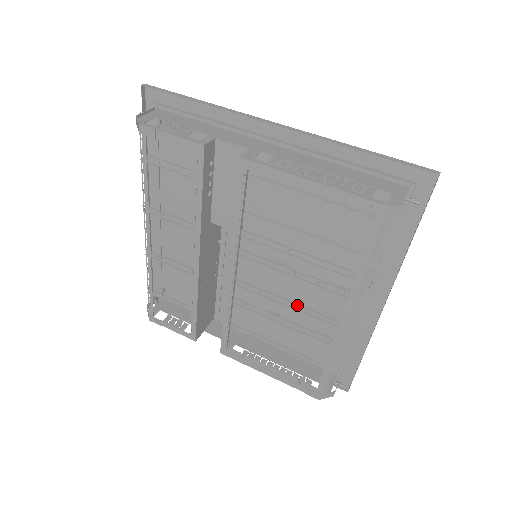
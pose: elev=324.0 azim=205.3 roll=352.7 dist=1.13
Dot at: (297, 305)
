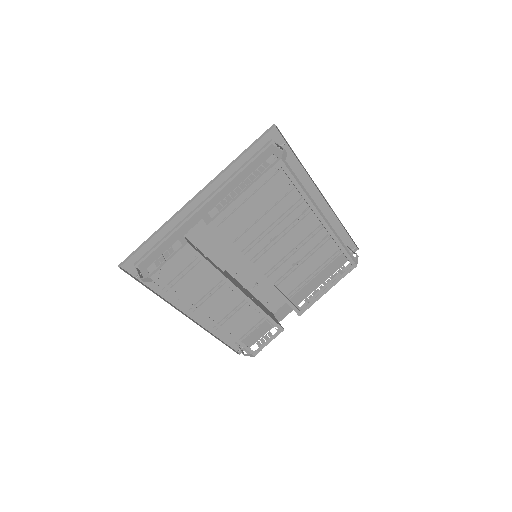
Dot at: (299, 245)
